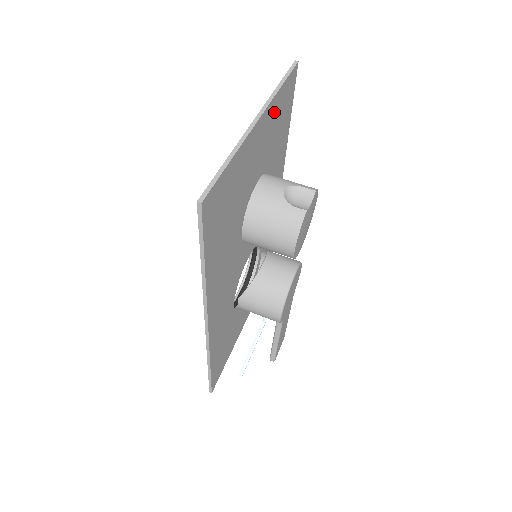
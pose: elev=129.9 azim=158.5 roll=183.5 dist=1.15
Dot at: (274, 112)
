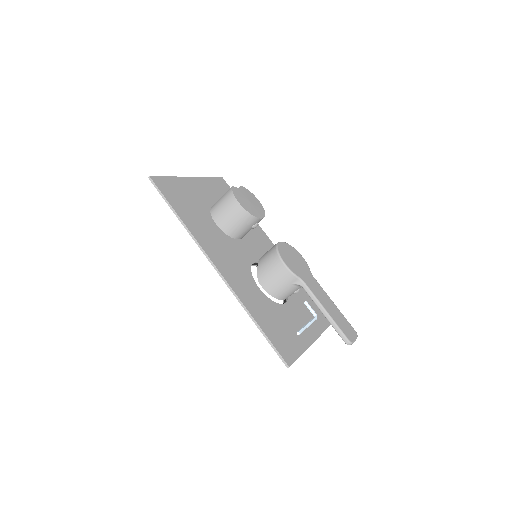
Dot at: (210, 185)
